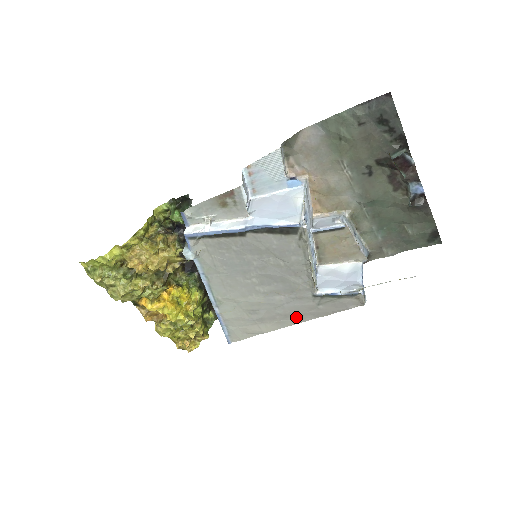
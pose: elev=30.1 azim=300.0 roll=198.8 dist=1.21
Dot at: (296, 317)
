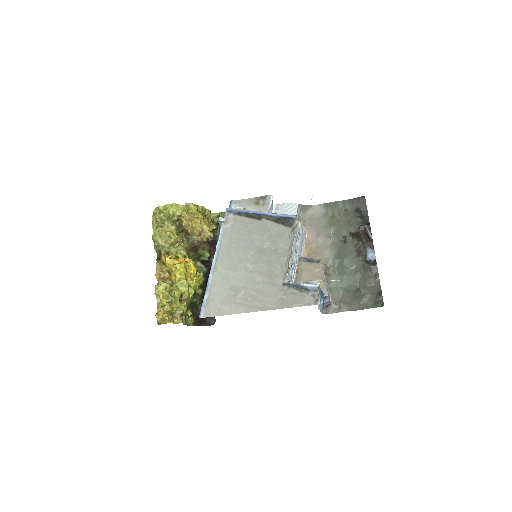
Dot at: (263, 304)
